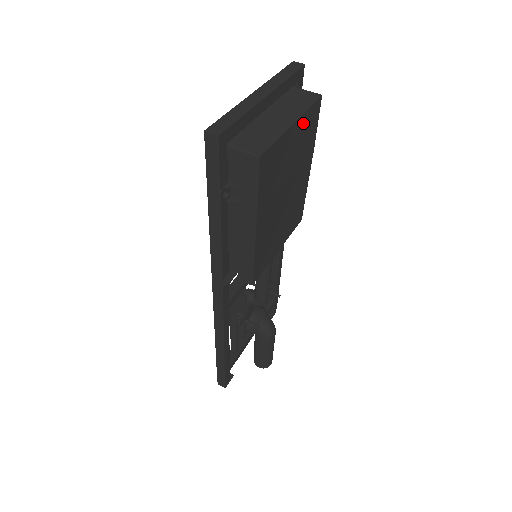
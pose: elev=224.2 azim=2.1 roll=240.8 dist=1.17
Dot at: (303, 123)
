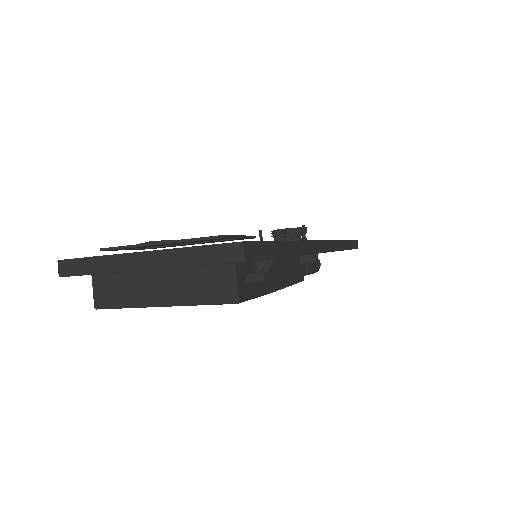
Dot at: occluded
